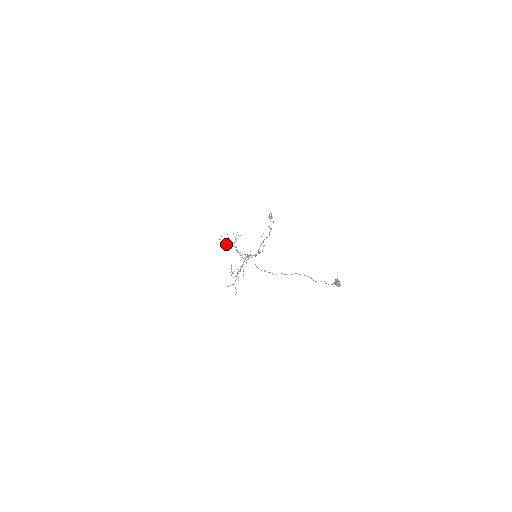
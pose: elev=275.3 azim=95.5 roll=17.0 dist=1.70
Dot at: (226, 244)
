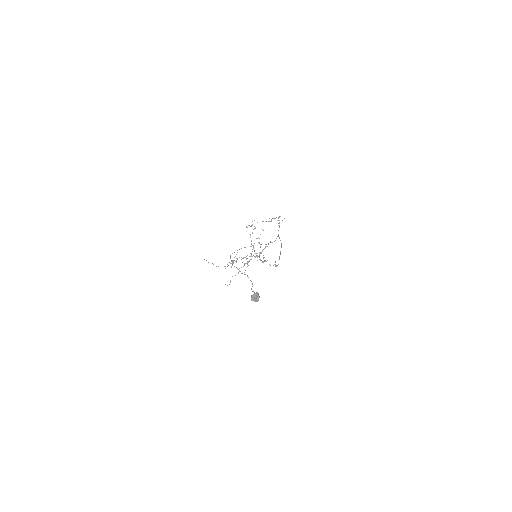
Dot at: (259, 242)
